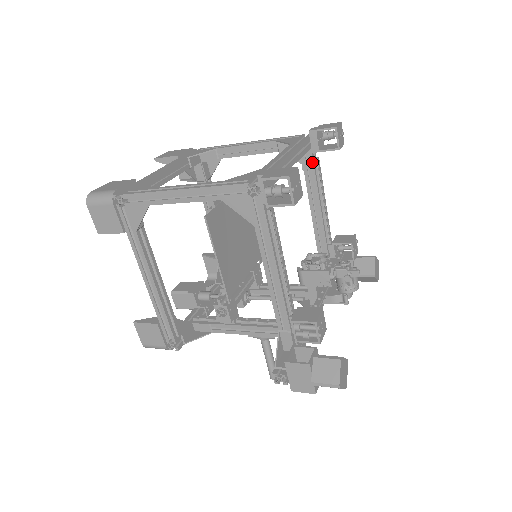
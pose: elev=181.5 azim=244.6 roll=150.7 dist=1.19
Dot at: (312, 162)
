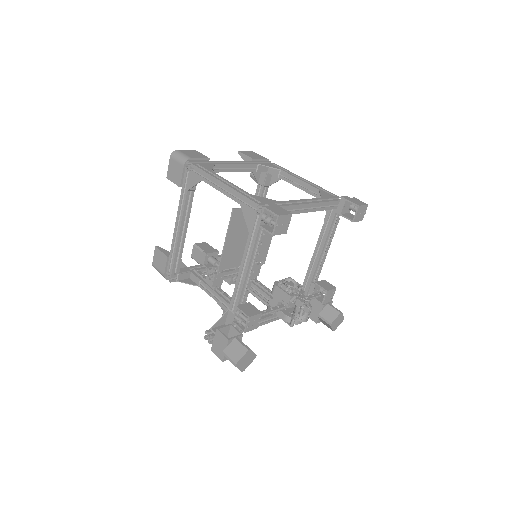
Dot at: (332, 219)
